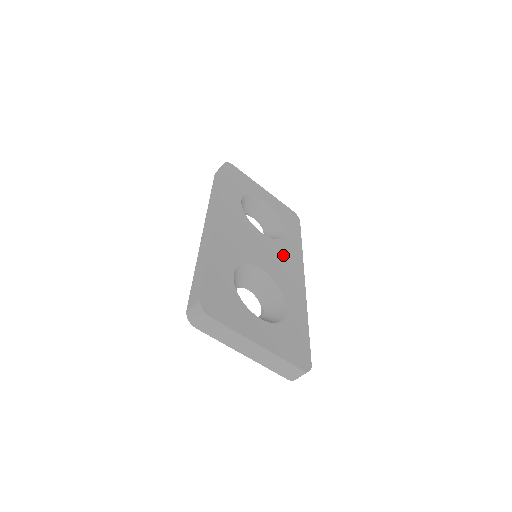
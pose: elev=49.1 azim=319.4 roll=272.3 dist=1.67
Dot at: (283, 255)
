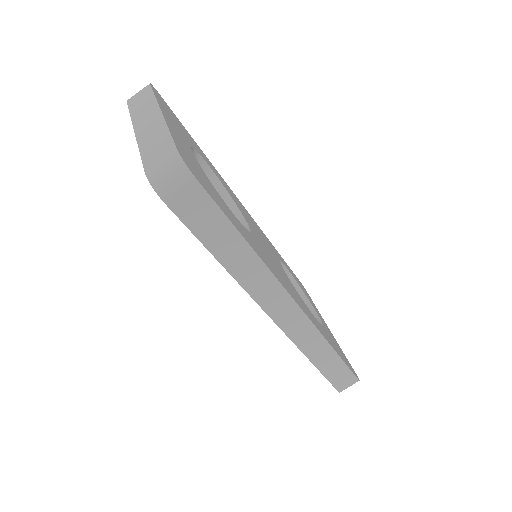
Dot at: (292, 288)
